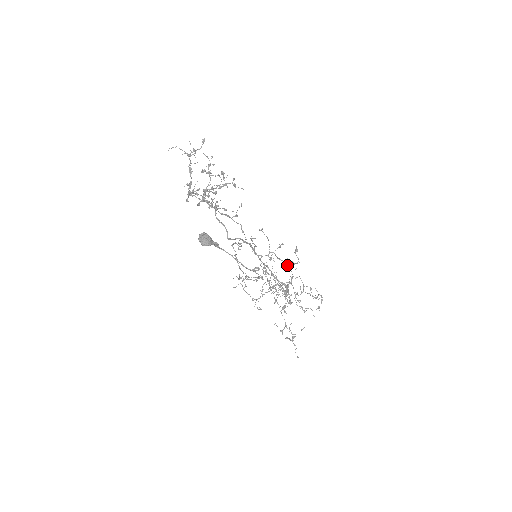
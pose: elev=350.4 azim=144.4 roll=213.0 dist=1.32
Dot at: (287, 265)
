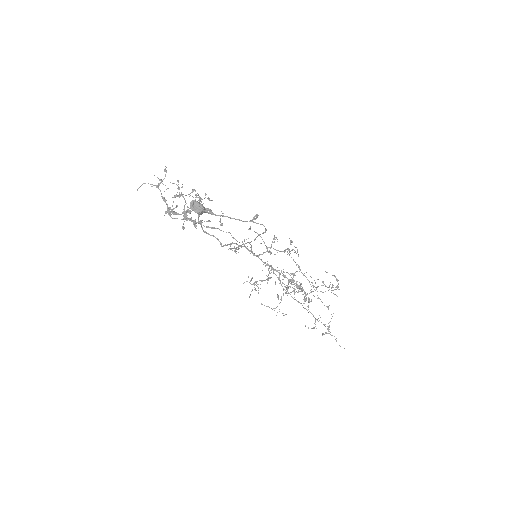
Dot at: occluded
